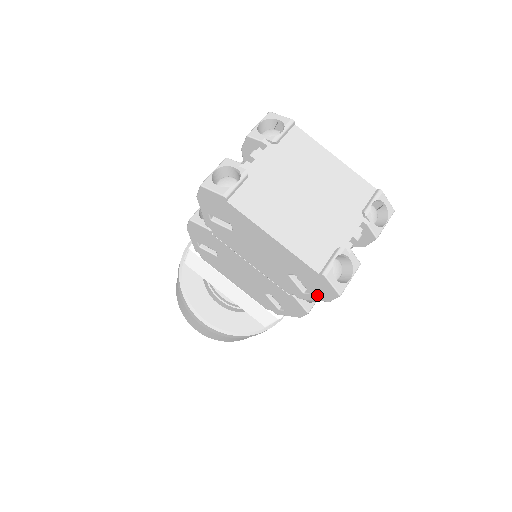
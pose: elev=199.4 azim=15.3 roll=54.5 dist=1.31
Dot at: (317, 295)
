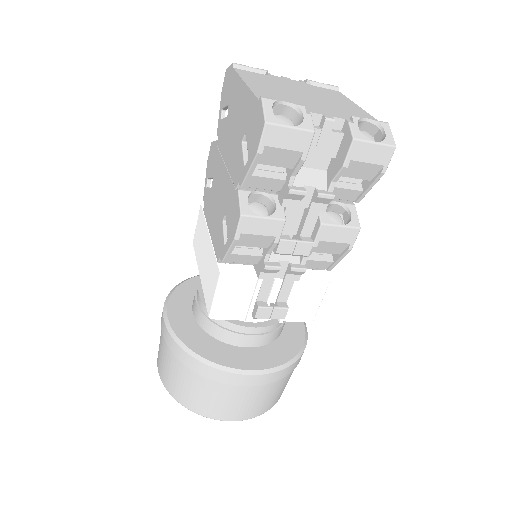
Dot at: (252, 152)
